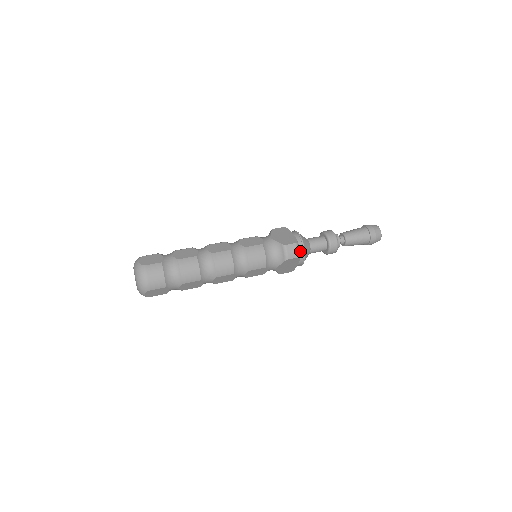
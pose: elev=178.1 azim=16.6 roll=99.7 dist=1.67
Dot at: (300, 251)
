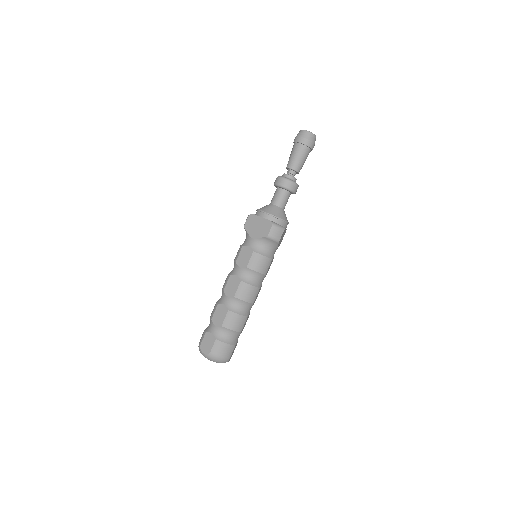
Dot at: (279, 223)
